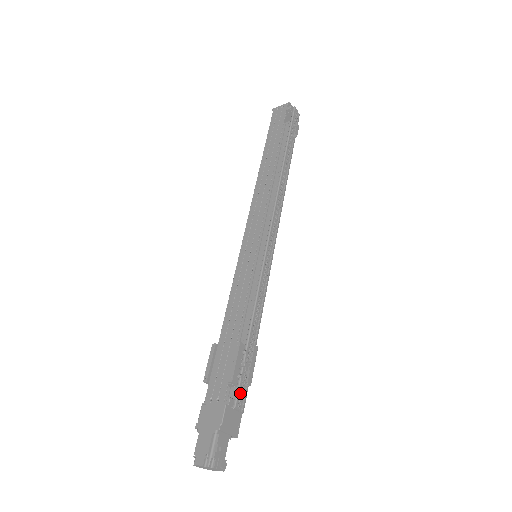
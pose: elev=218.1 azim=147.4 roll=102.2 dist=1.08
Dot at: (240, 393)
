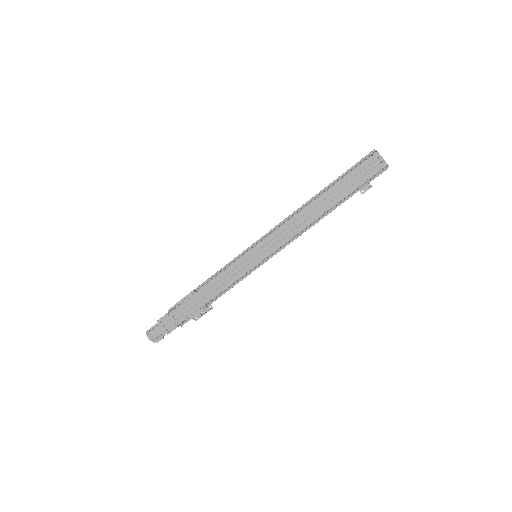
Dot at: occluded
